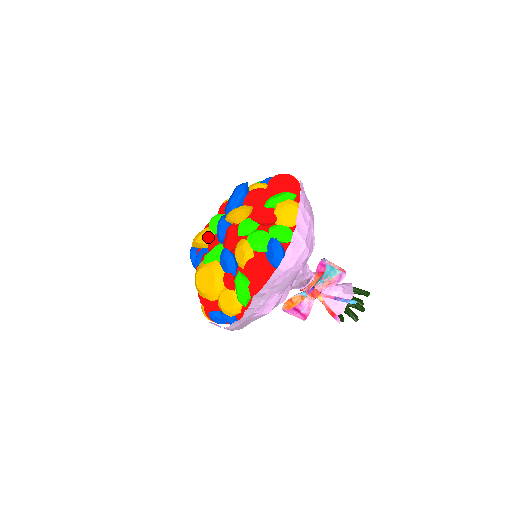
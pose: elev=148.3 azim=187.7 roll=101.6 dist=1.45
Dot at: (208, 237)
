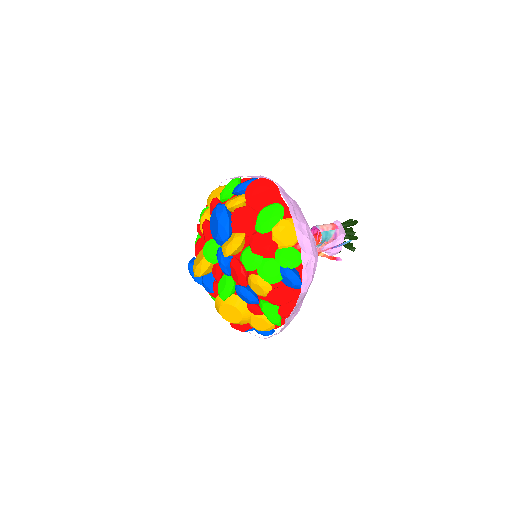
Dot at: (209, 268)
